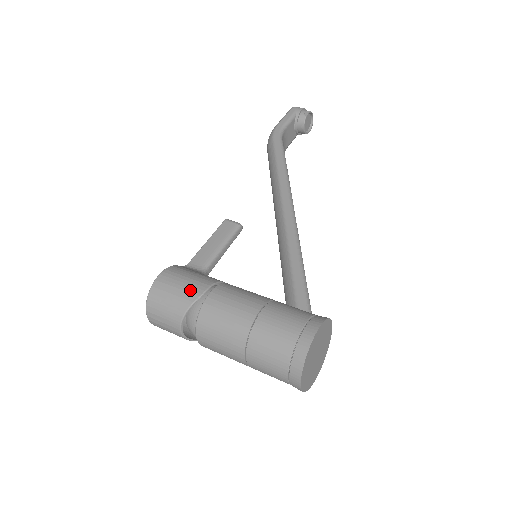
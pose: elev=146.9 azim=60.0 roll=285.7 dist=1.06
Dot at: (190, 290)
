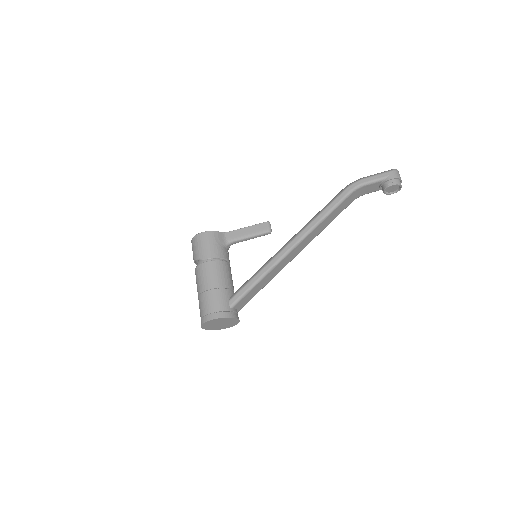
Dot at: (203, 252)
